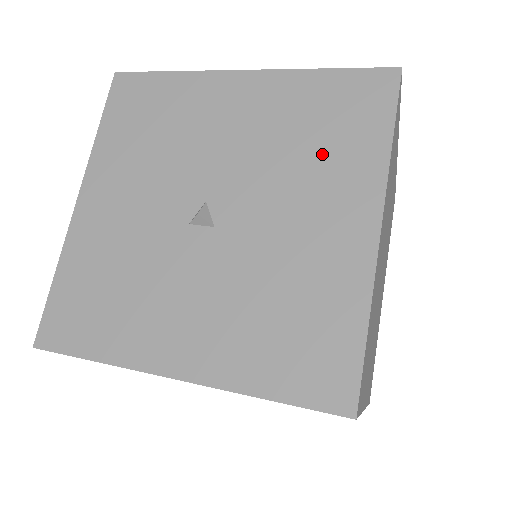
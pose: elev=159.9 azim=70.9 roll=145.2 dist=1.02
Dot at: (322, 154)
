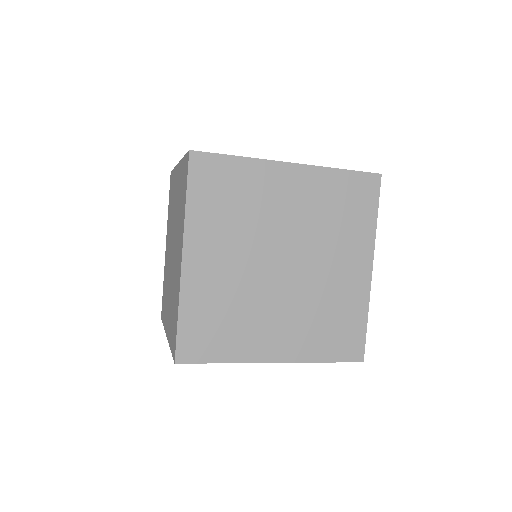
Dot at: occluded
